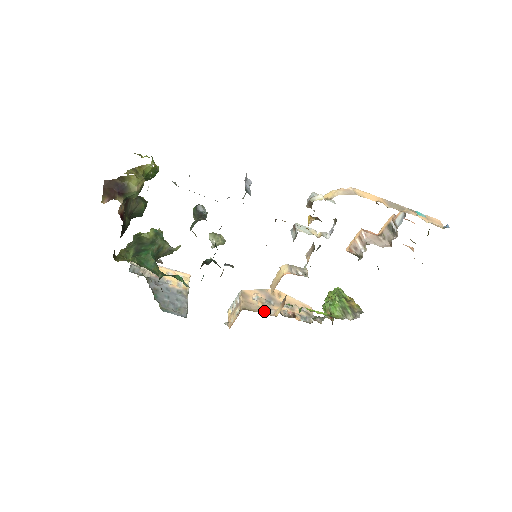
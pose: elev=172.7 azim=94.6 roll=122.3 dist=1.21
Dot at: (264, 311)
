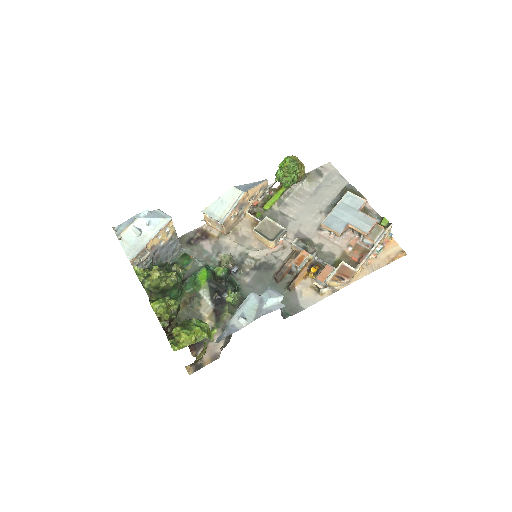
Dot at: (238, 220)
